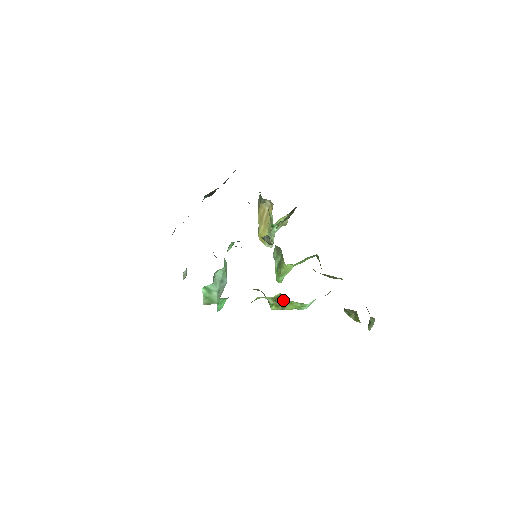
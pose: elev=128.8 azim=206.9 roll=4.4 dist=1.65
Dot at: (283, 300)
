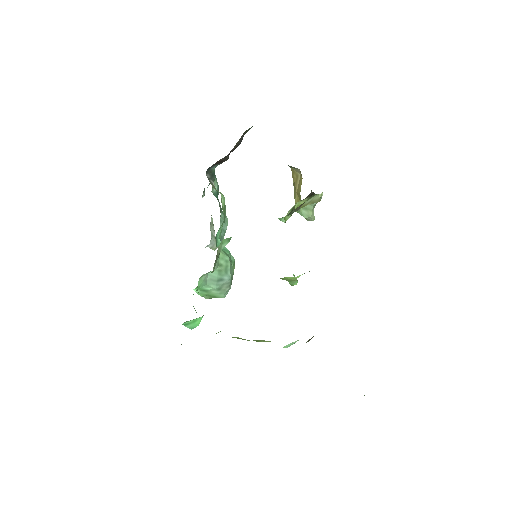
Dot at: (248, 340)
